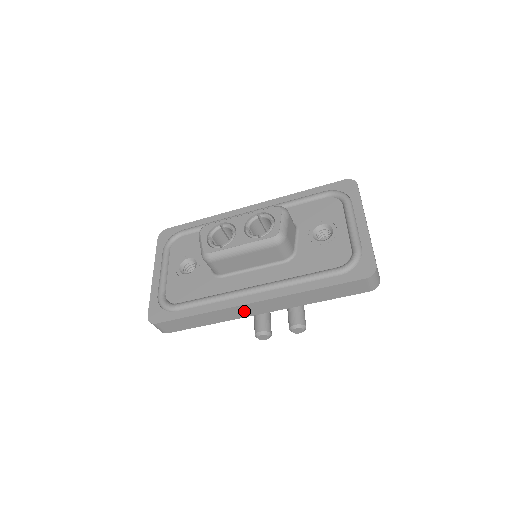
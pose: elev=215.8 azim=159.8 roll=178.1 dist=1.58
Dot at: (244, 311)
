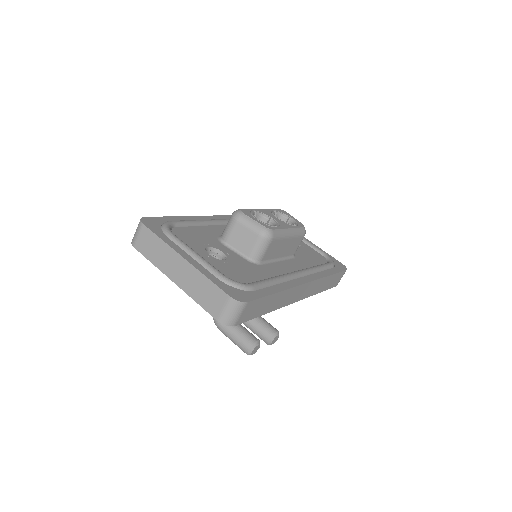
Dot at: (294, 295)
